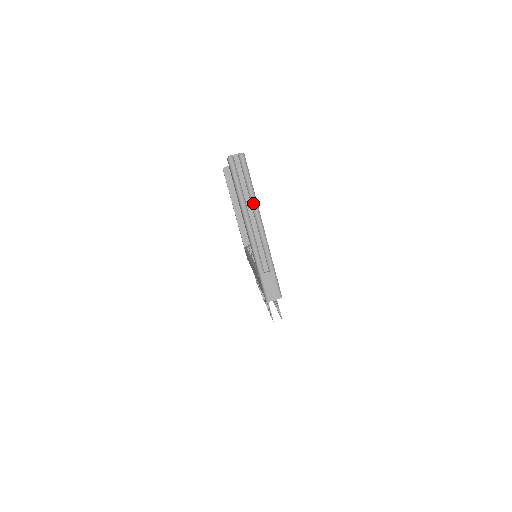
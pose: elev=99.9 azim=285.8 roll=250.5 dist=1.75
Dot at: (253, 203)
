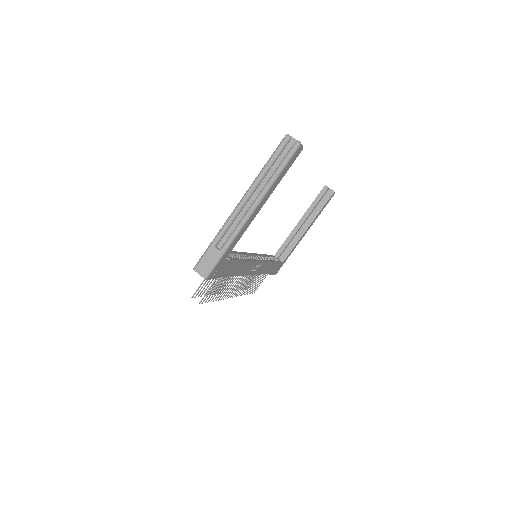
Dot at: (265, 187)
